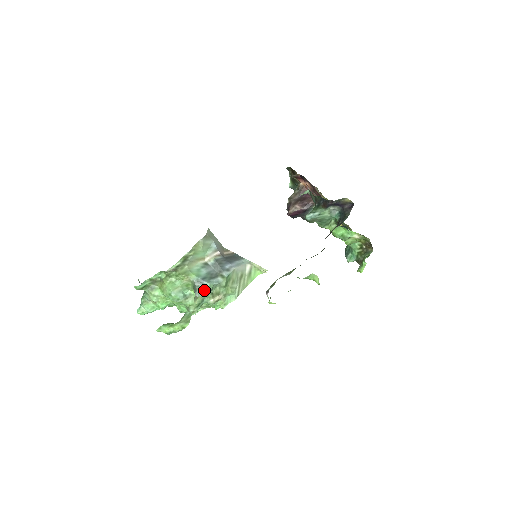
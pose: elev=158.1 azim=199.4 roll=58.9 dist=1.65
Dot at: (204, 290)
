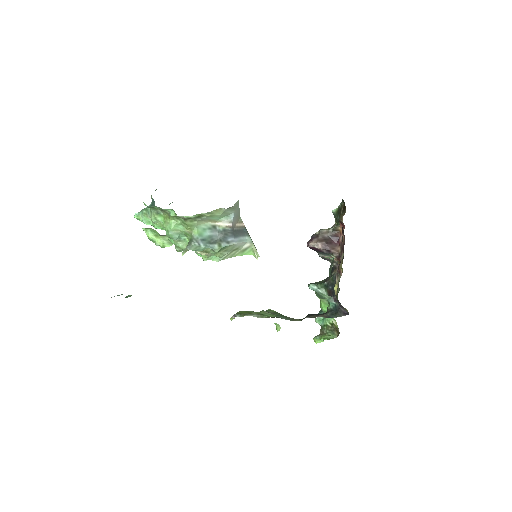
Dot at: (197, 248)
